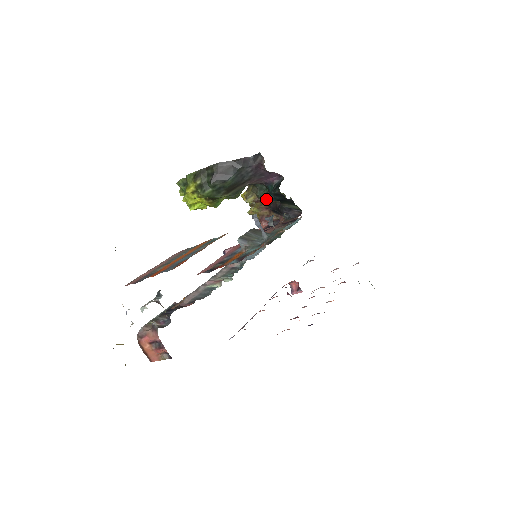
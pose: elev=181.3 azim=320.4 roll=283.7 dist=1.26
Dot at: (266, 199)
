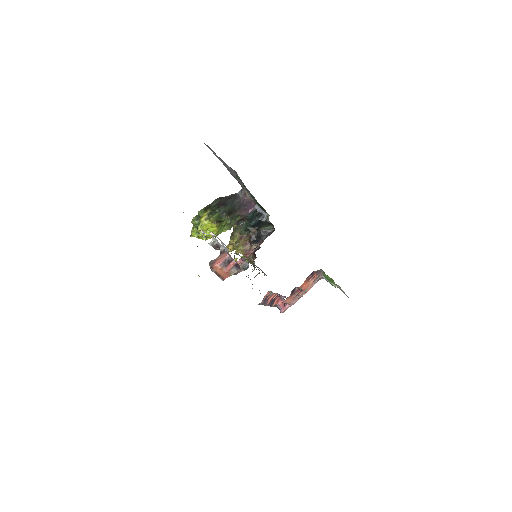
Dot at: (251, 222)
